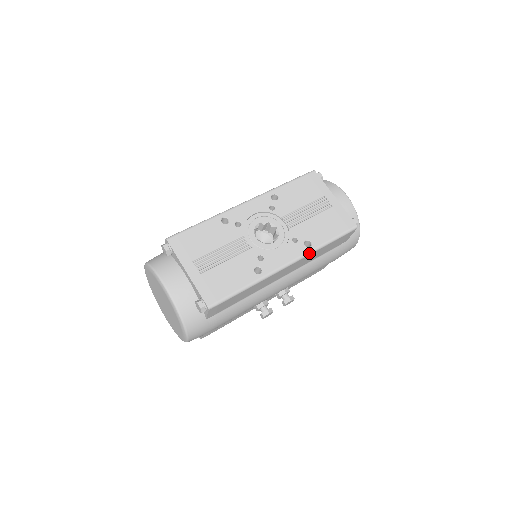
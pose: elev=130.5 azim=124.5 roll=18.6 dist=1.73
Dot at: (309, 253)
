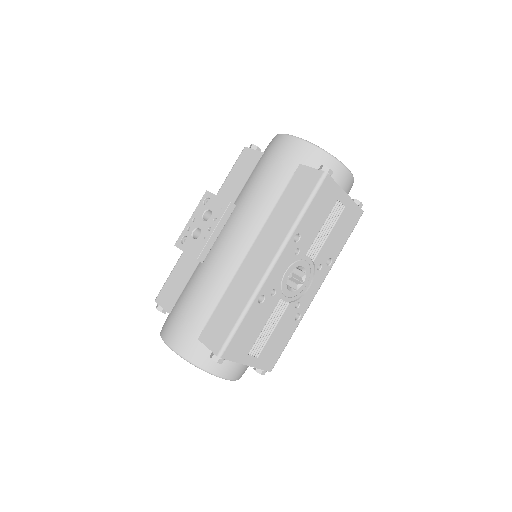
Dot at: (330, 269)
